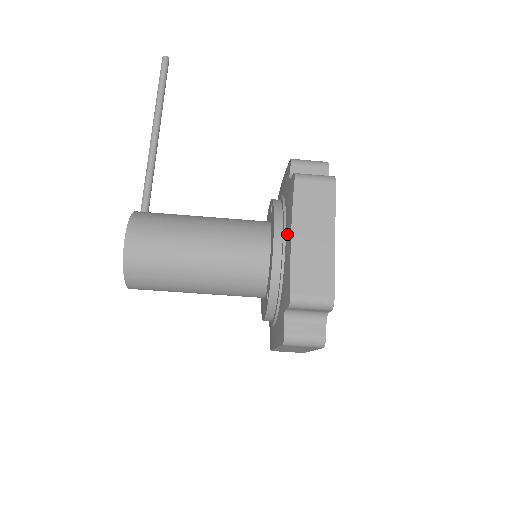
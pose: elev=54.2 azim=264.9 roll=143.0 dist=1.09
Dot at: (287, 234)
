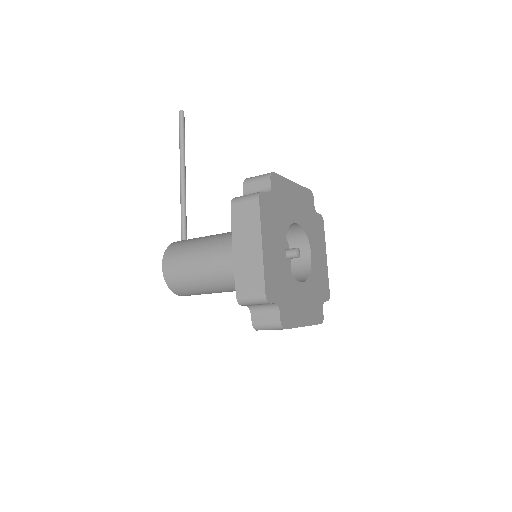
Dot at: occluded
